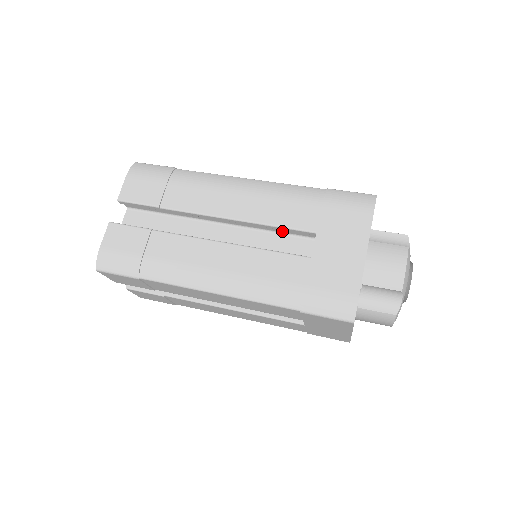
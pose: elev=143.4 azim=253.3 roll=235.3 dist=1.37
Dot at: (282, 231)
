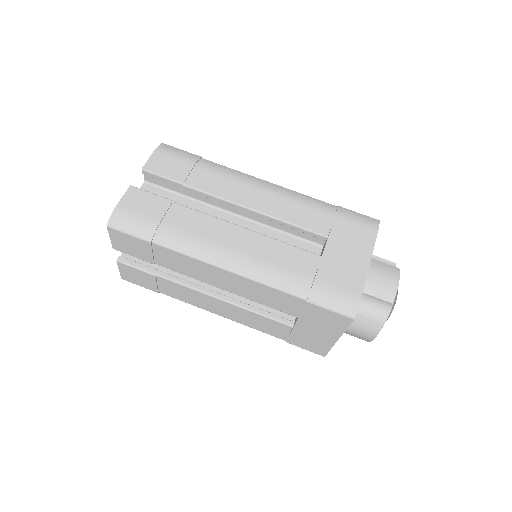
Dot at: (293, 232)
